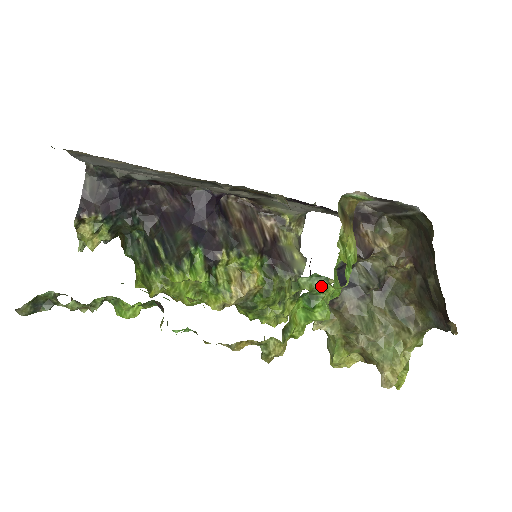
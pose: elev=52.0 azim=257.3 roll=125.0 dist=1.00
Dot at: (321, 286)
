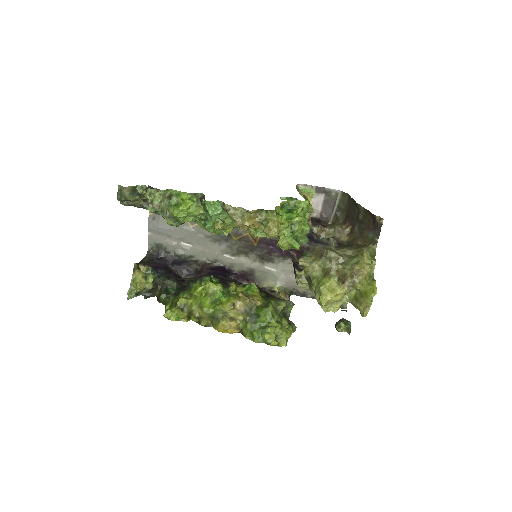
Dot at: (294, 202)
